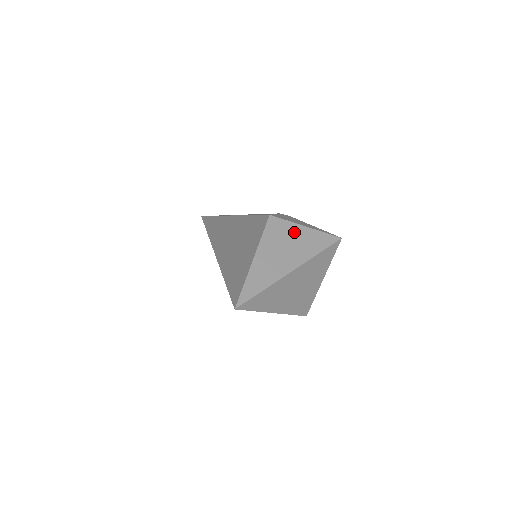
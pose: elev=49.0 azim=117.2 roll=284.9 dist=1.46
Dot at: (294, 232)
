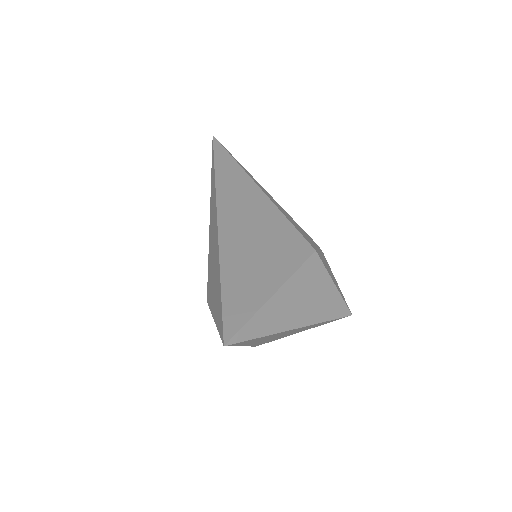
Dot at: (323, 284)
